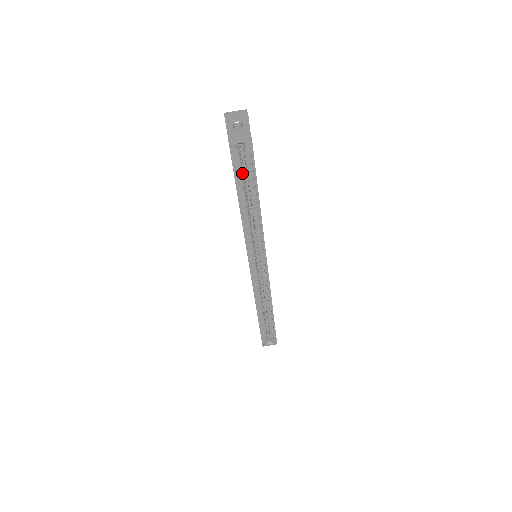
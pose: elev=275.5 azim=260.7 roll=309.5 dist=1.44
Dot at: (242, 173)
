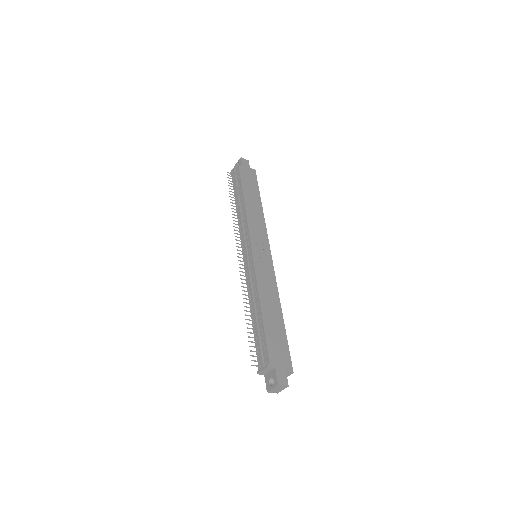
Dot at: occluded
